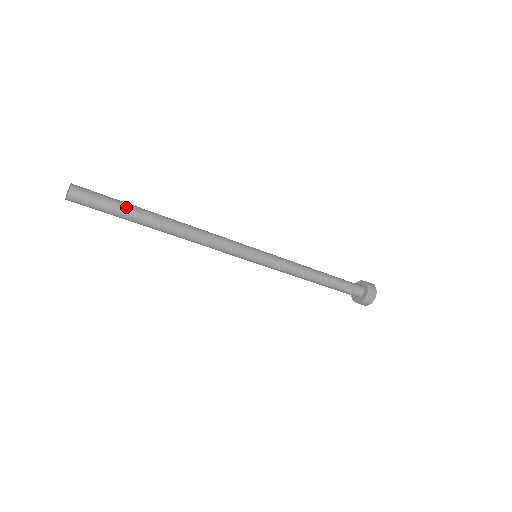
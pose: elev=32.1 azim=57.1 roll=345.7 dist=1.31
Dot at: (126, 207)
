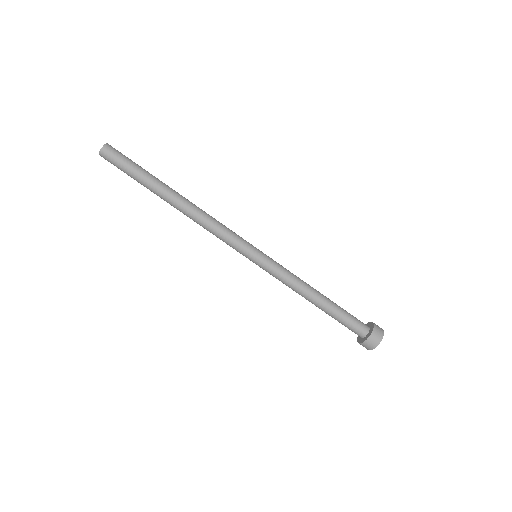
Dot at: (147, 171)
